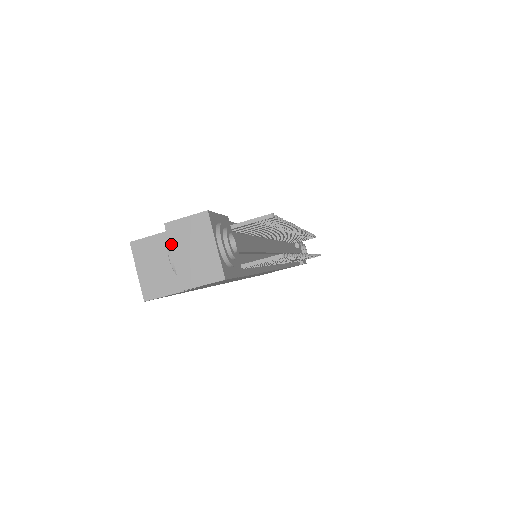
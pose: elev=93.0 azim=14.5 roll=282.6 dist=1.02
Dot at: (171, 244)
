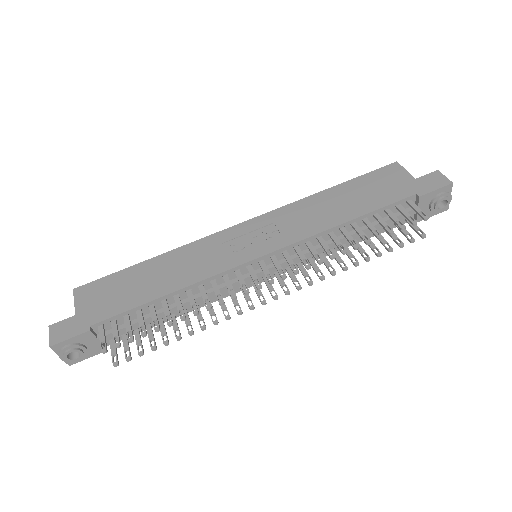
Dot at: occluded
